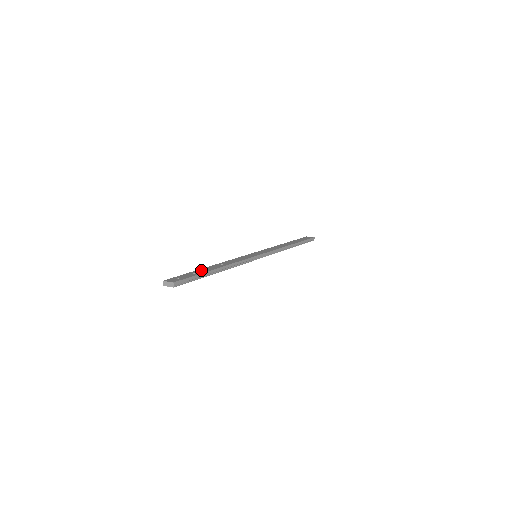
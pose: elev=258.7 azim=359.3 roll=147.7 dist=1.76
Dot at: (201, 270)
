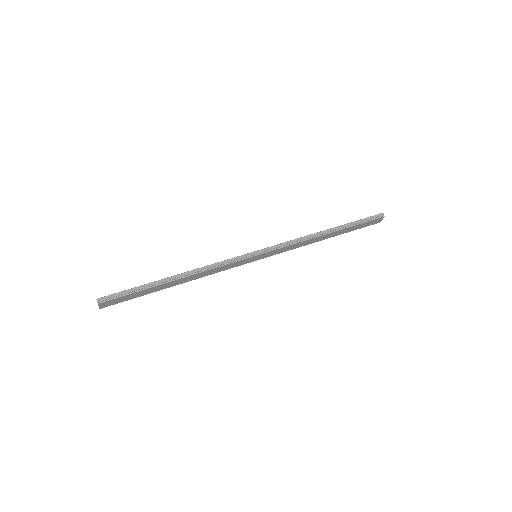
Dot at: occluded
